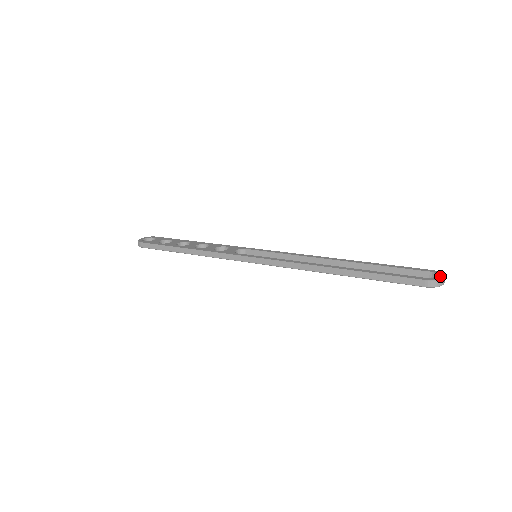
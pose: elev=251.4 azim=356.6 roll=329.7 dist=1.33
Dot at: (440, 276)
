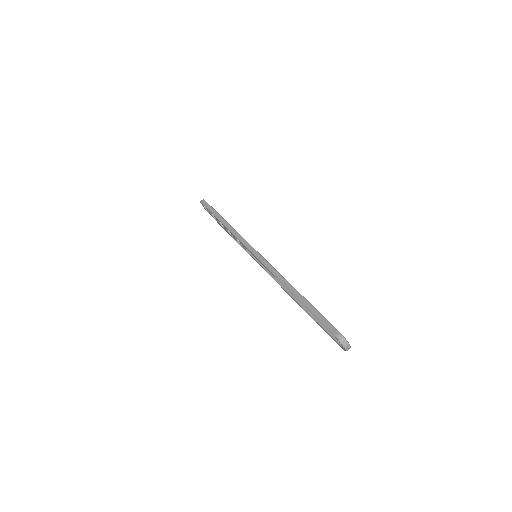
Dot at: (348, 343)
